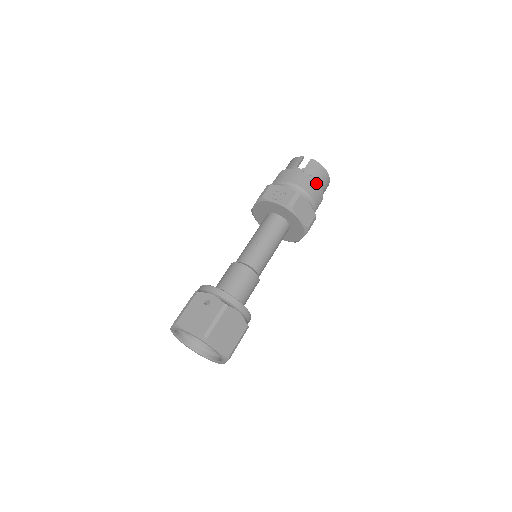
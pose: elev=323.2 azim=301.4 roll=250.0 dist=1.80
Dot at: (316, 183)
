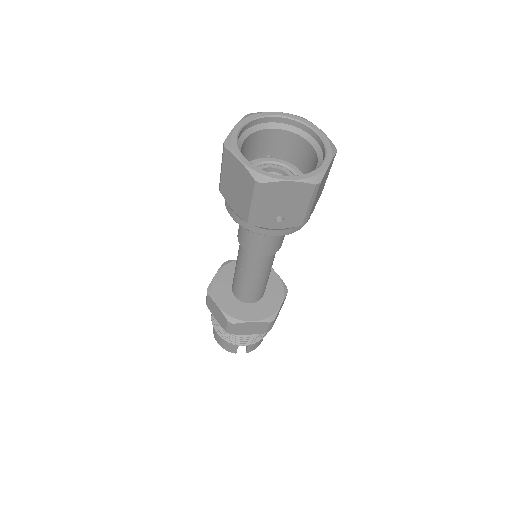
Dot at: occluded
